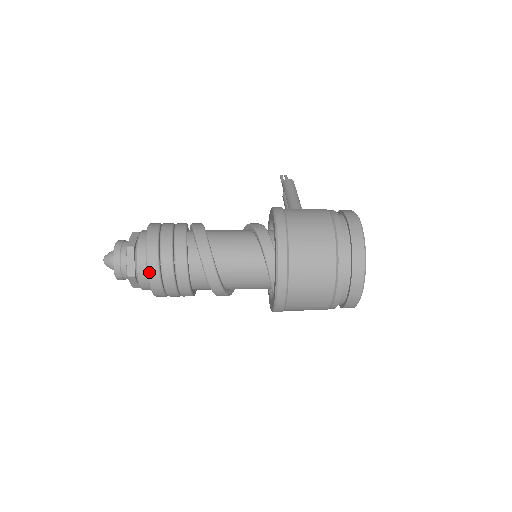
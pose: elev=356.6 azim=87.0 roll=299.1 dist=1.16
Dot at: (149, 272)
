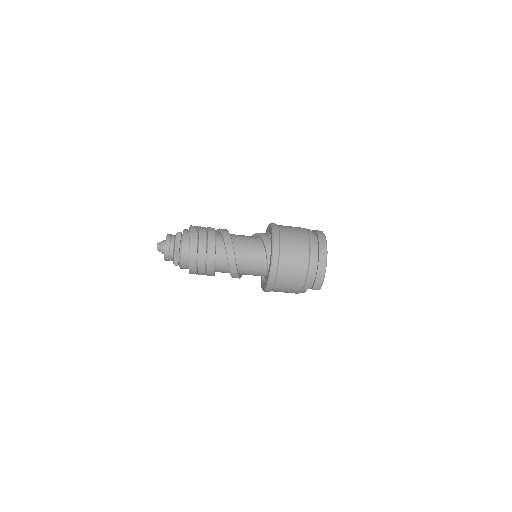
Dot at: (191, 244)
